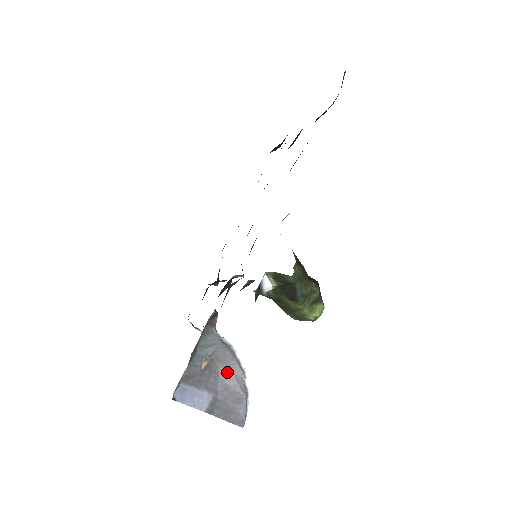
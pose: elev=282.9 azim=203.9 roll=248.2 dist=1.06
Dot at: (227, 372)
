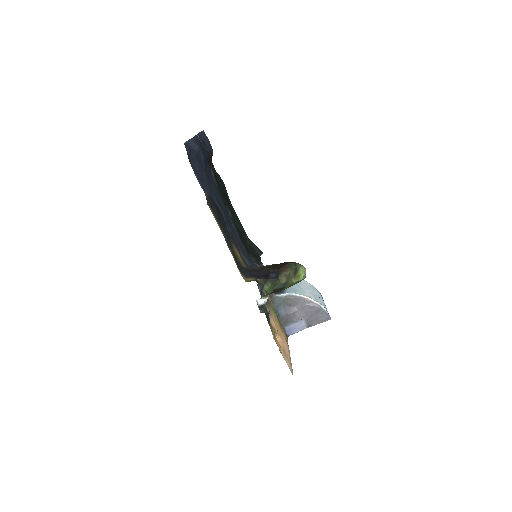
Dot at: (300, 305)
